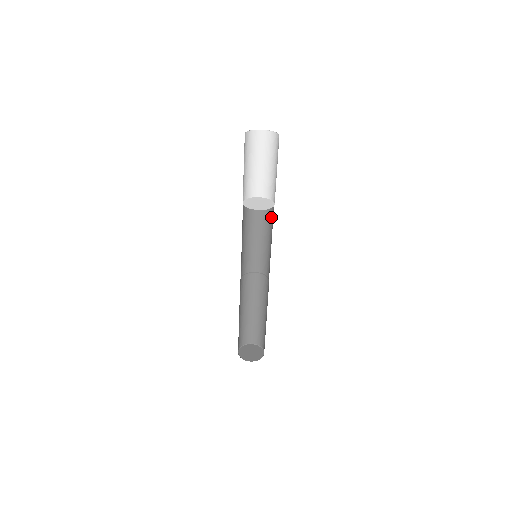
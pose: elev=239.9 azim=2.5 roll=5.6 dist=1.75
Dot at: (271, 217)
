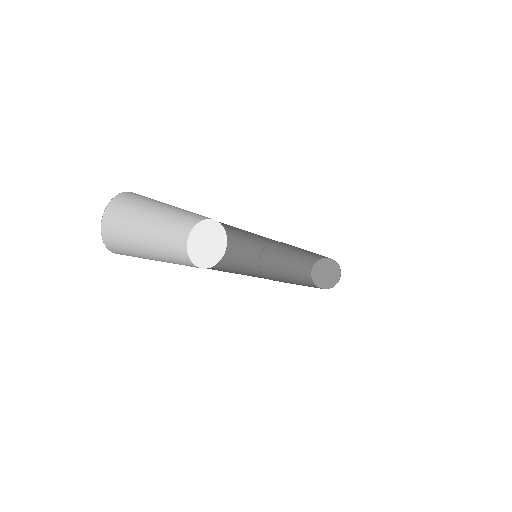
Dot at: occluded
